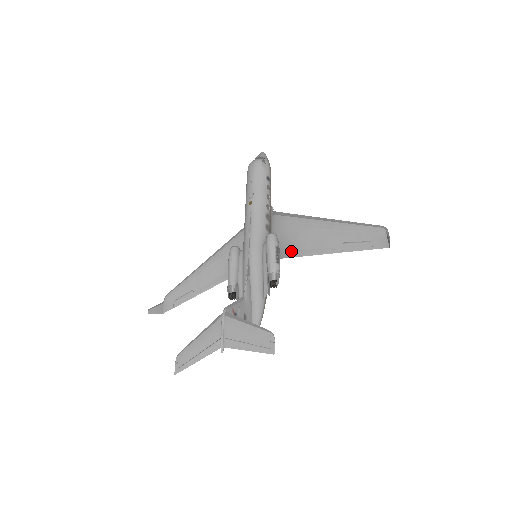
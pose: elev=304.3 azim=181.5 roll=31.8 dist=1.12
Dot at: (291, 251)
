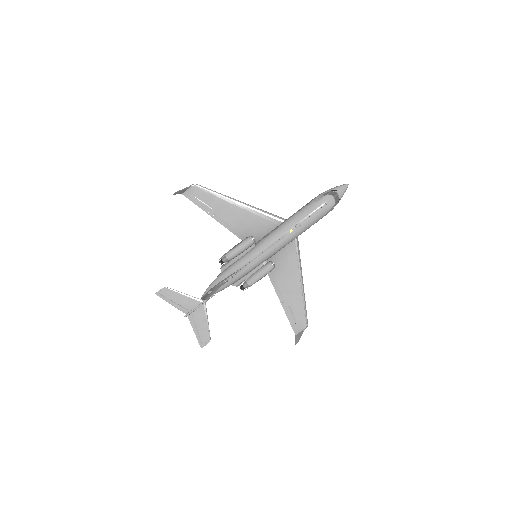
Dot at: (272, 272)
